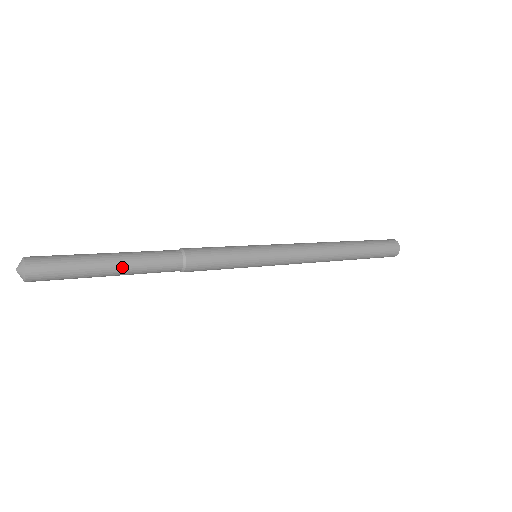
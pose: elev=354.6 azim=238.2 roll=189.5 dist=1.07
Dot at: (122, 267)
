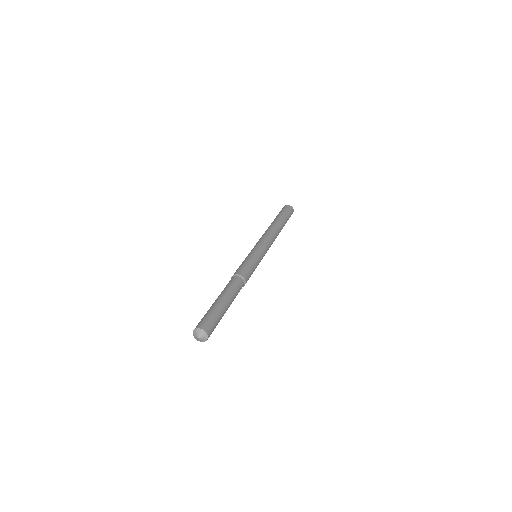
Dot at: occluded
